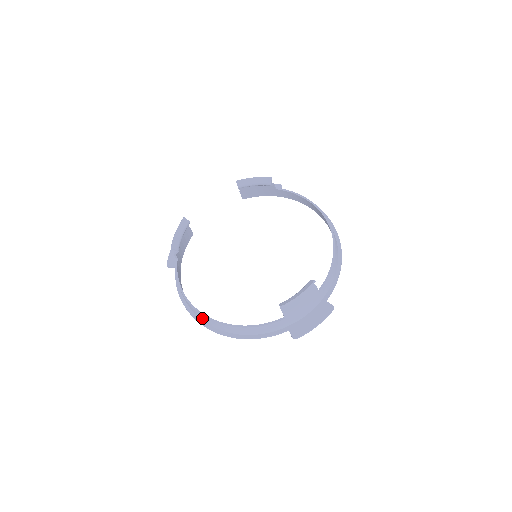
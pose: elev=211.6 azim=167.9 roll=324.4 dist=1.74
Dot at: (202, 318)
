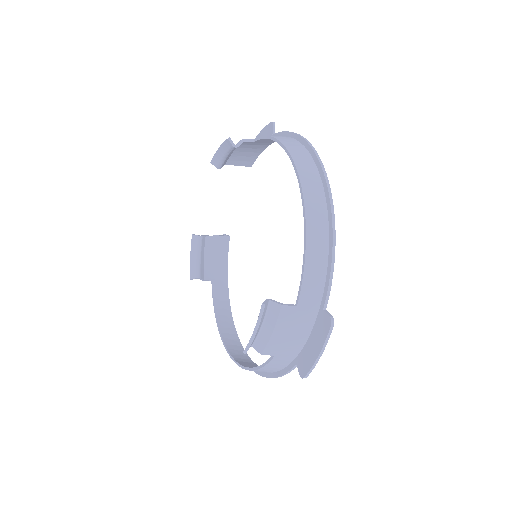
Dot at: (236, 353)
